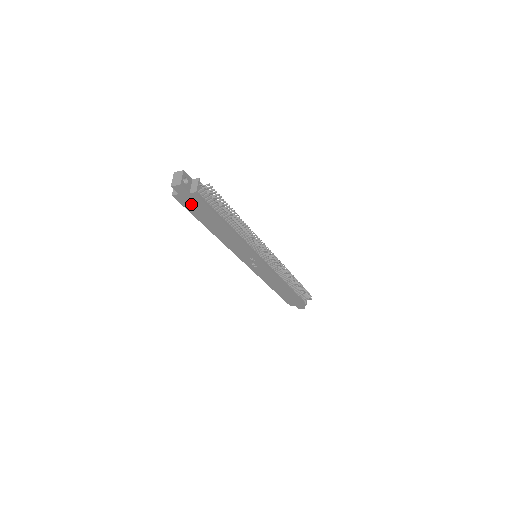
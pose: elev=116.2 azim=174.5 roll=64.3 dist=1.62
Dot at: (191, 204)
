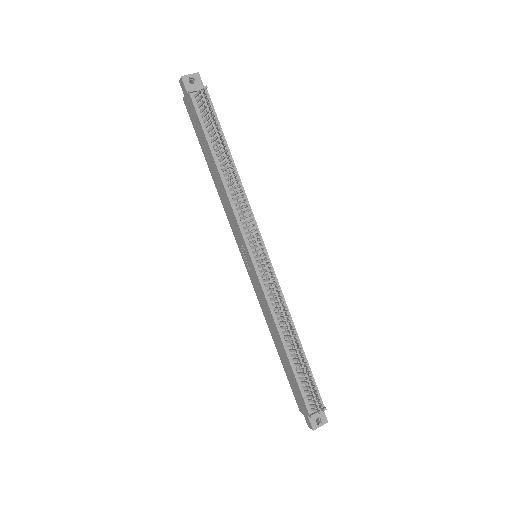
Dot at: (193, 116)
